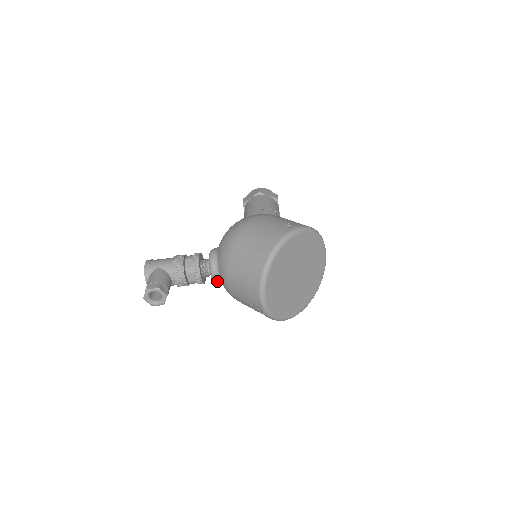
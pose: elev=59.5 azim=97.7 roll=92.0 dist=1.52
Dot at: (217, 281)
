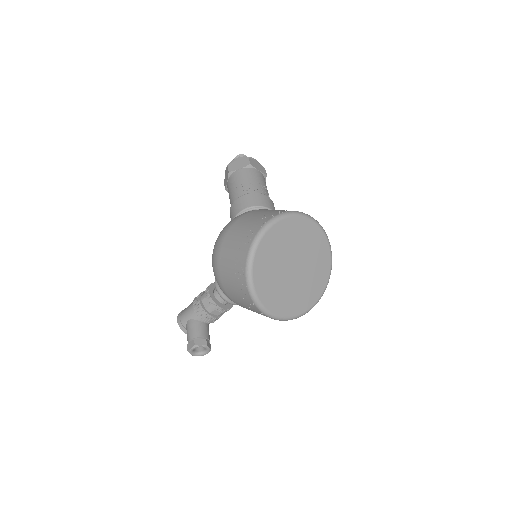
Dot at: occluded
